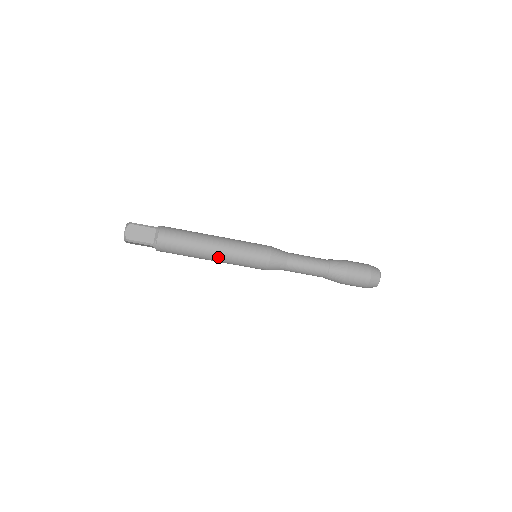
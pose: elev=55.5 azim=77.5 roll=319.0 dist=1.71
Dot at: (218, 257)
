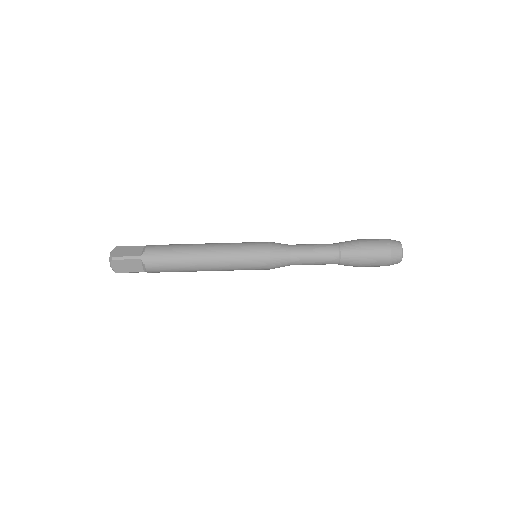
Dot at: (213, 256)
